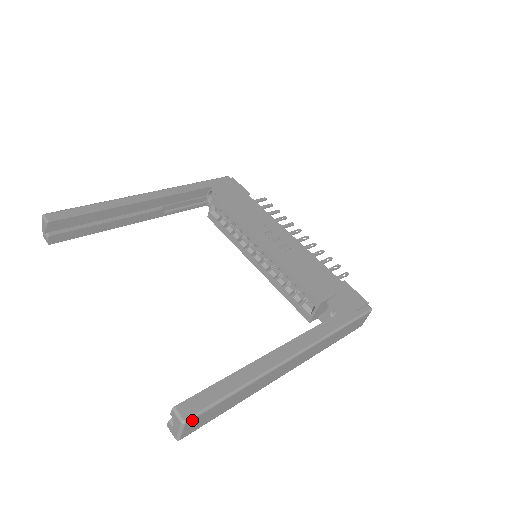
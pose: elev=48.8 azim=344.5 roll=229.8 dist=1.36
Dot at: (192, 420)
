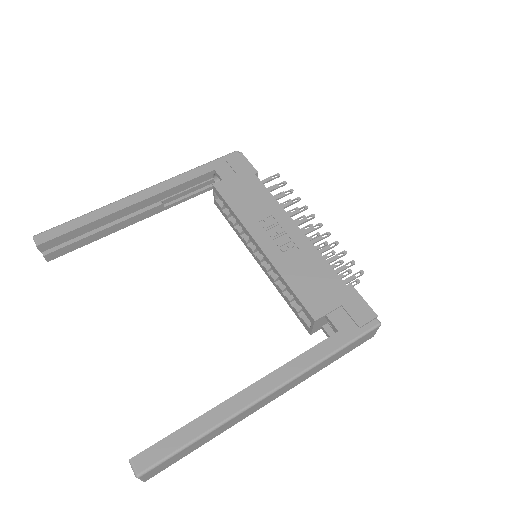
Dot at: (147, 472)
